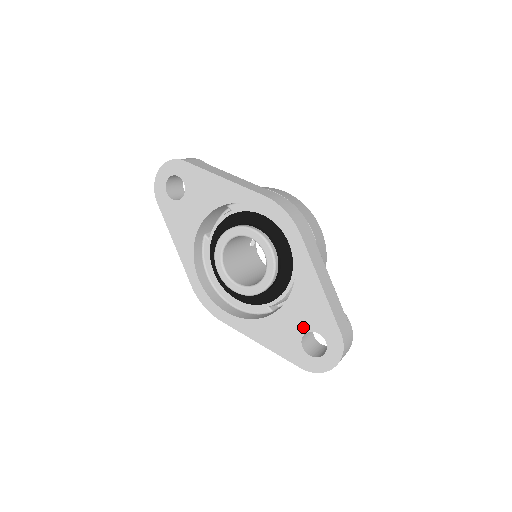
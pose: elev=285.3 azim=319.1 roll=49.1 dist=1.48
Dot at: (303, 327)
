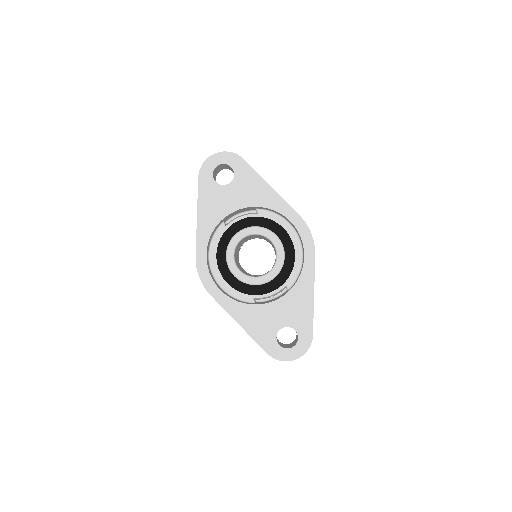
Dot at: (285, 322)
